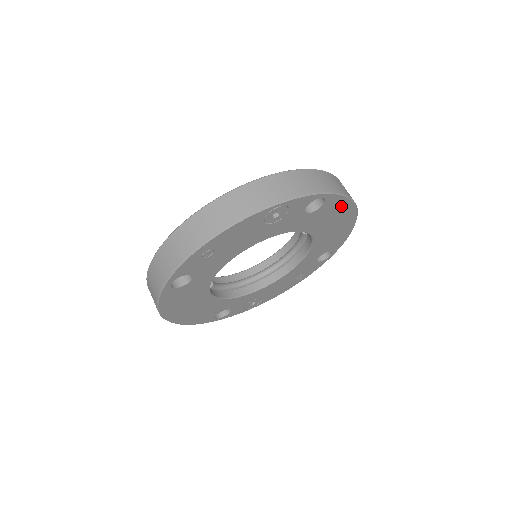
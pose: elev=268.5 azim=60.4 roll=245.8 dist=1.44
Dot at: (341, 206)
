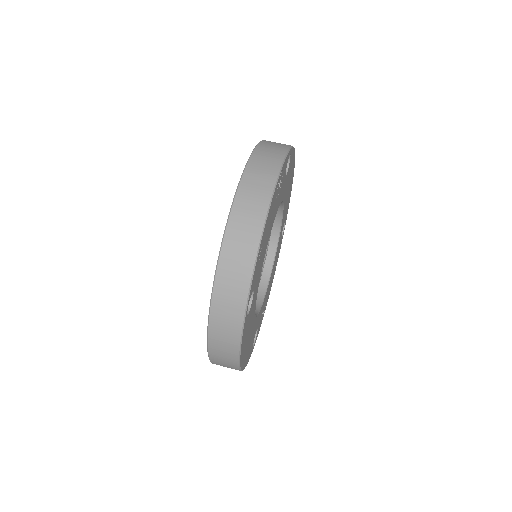
Dot at: (292, 161)
